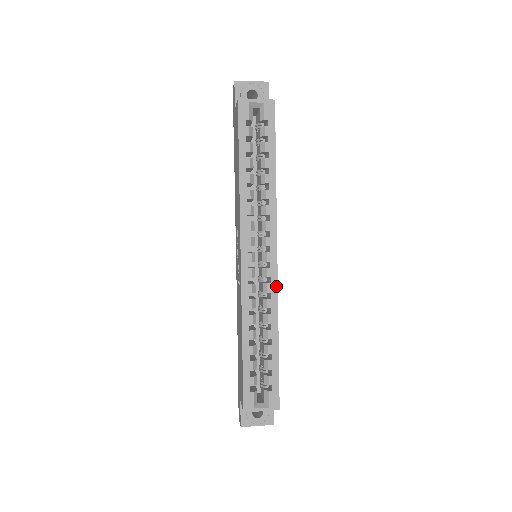
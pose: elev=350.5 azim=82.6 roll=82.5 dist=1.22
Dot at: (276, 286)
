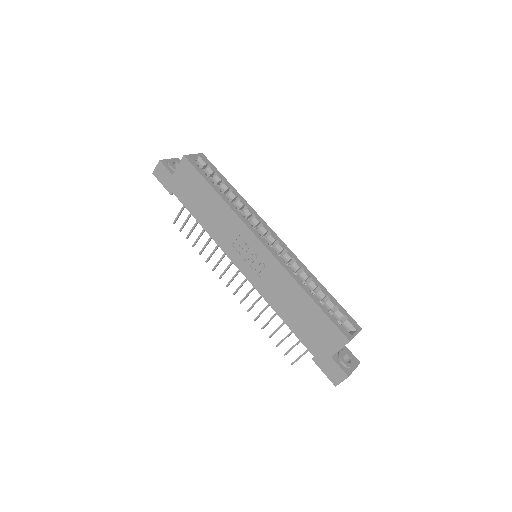
Dot at: (292, 253)
